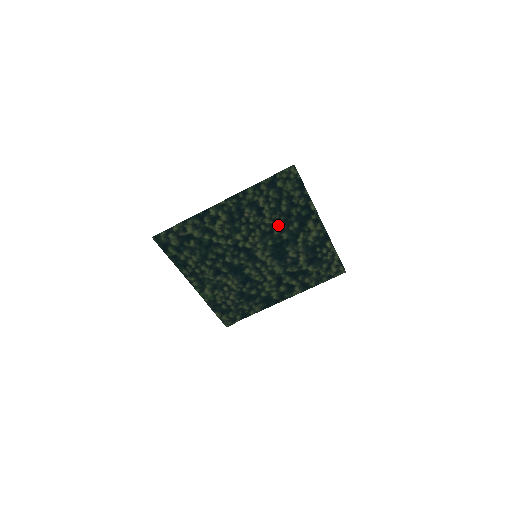
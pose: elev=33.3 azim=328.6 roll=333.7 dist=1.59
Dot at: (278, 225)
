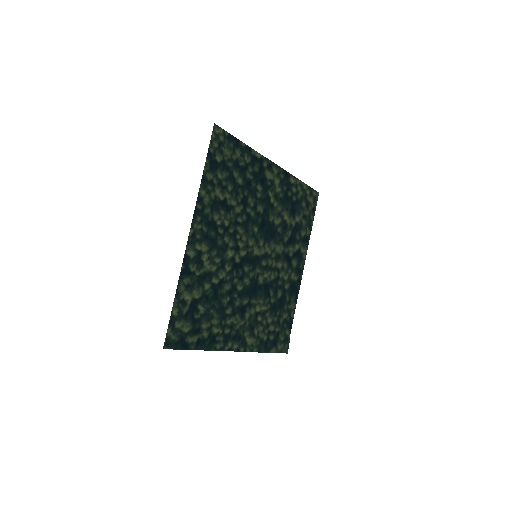
Dot at: (248, 204)
